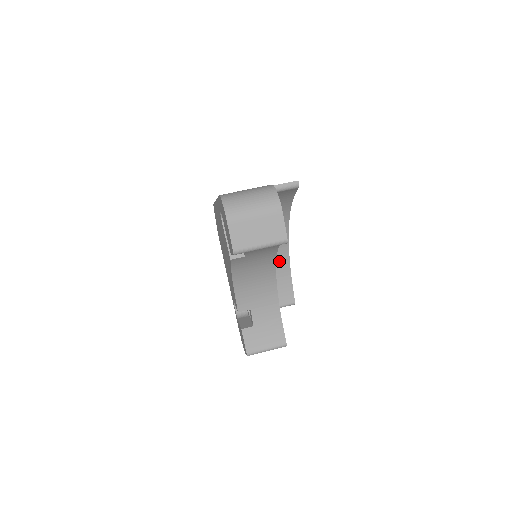
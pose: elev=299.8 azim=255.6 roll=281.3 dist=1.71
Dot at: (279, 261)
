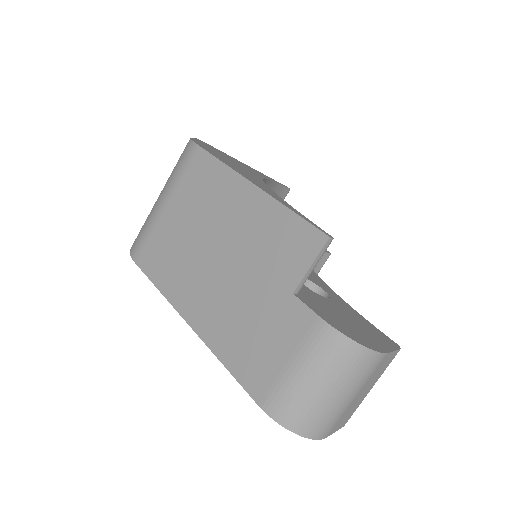
Dot at: occluded
